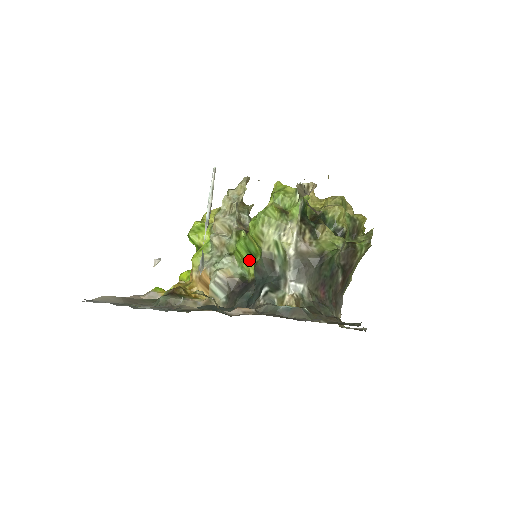
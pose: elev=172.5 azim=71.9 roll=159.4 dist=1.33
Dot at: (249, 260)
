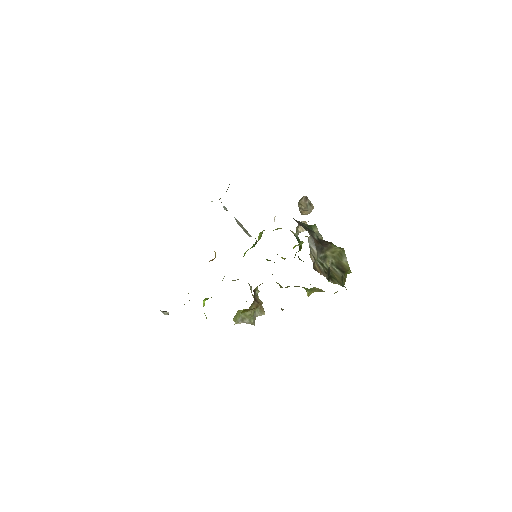
Dot at: occluded
